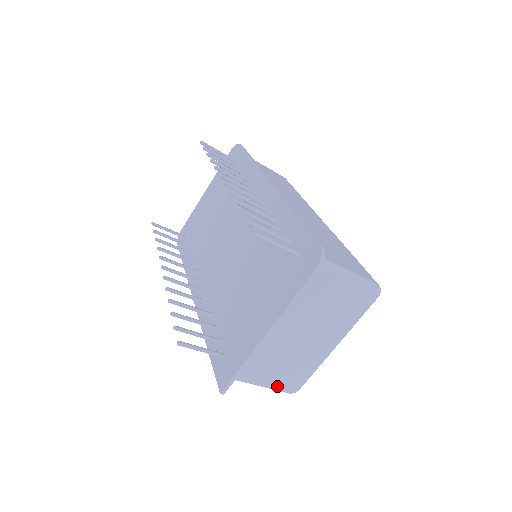
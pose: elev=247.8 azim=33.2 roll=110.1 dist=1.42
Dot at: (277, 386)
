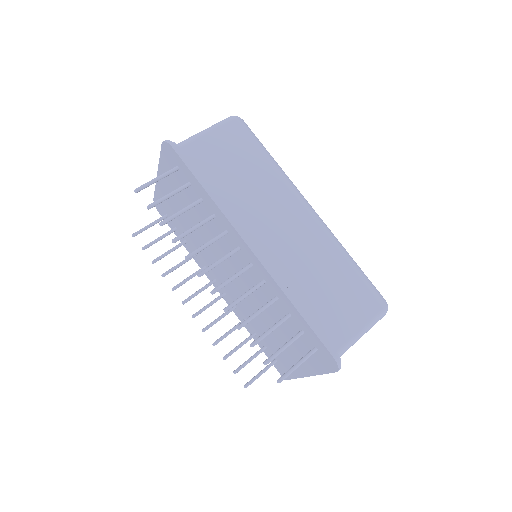
Dot at: occluded
